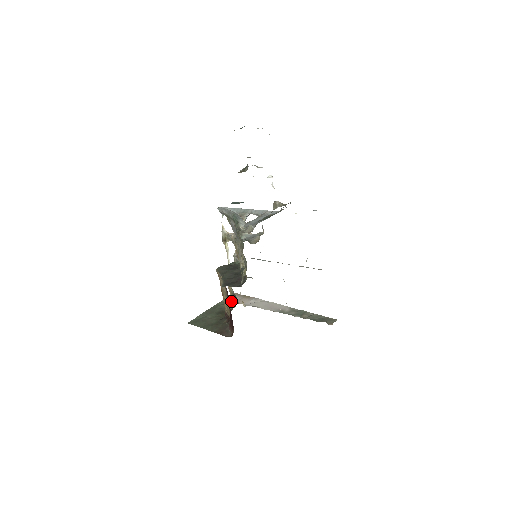
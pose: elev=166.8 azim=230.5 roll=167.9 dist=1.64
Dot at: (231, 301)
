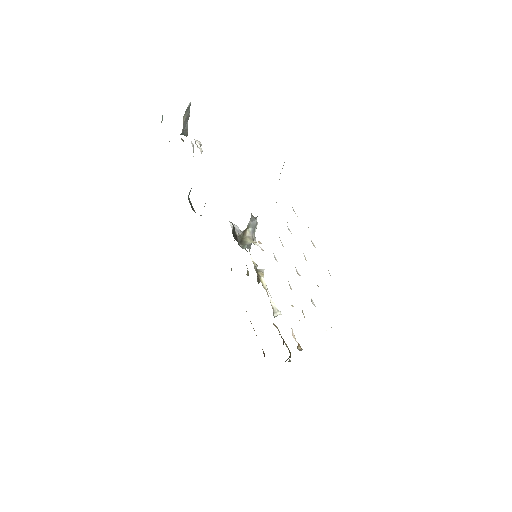
Dot at: occluded
